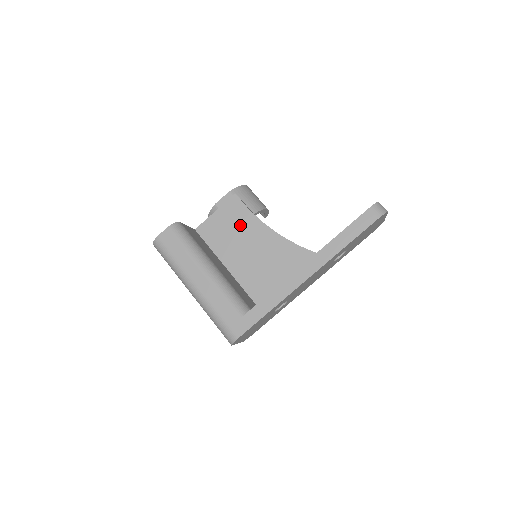
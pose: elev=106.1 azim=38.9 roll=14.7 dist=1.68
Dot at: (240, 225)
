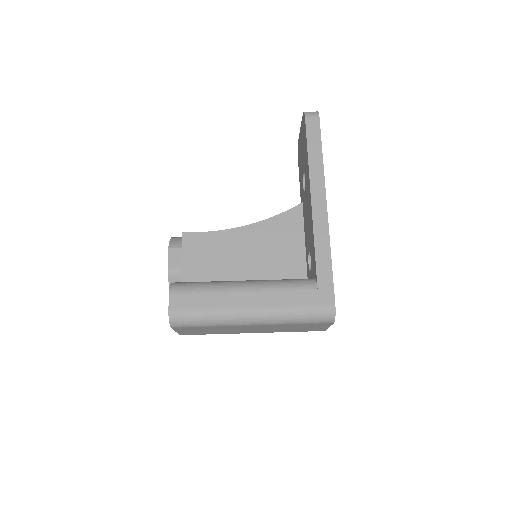
Dot at: (215, 250)
